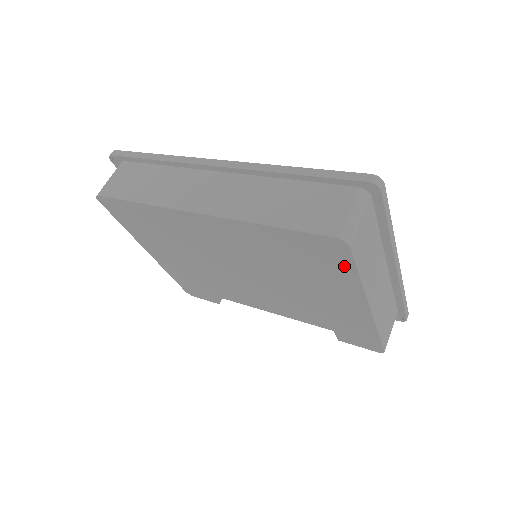
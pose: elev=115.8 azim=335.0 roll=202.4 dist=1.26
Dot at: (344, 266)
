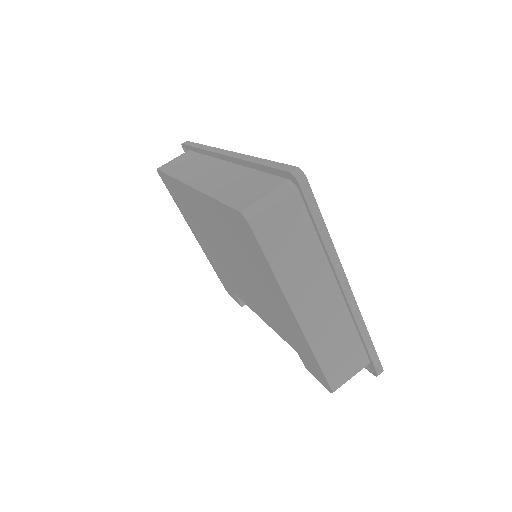
Dot at: (258, 251)
